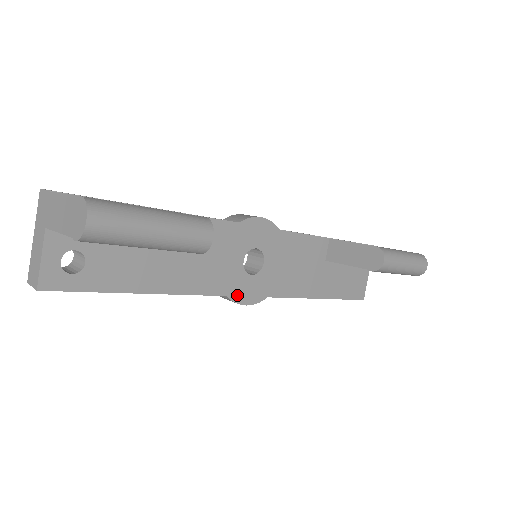
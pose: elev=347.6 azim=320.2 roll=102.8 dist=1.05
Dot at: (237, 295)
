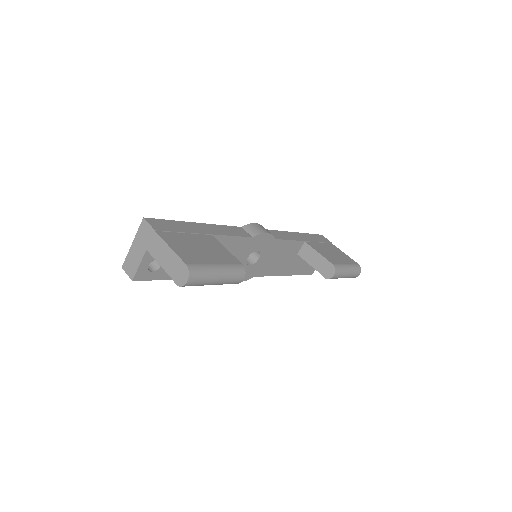
Dot at: occluded
